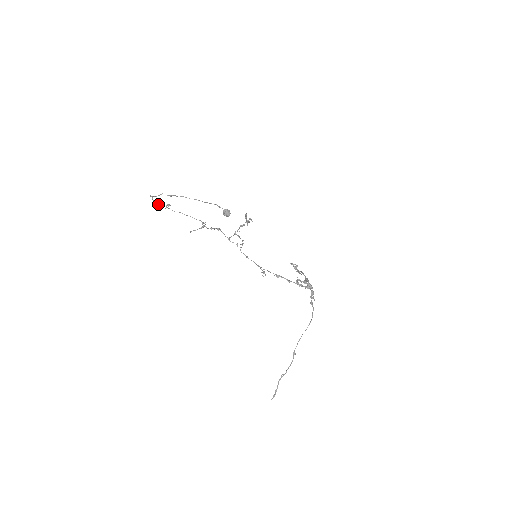
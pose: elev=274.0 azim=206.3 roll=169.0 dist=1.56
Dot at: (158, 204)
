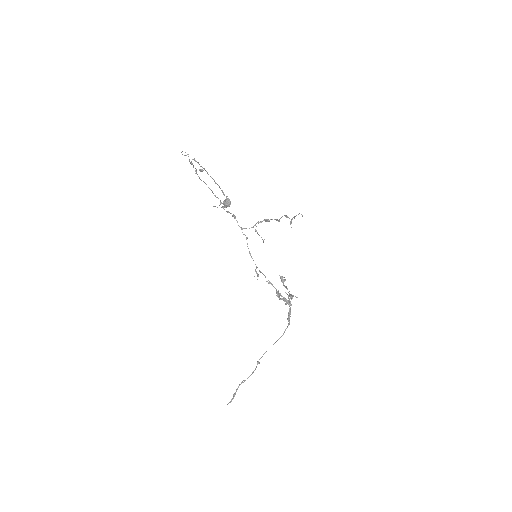
Dot at: (192, 164)
